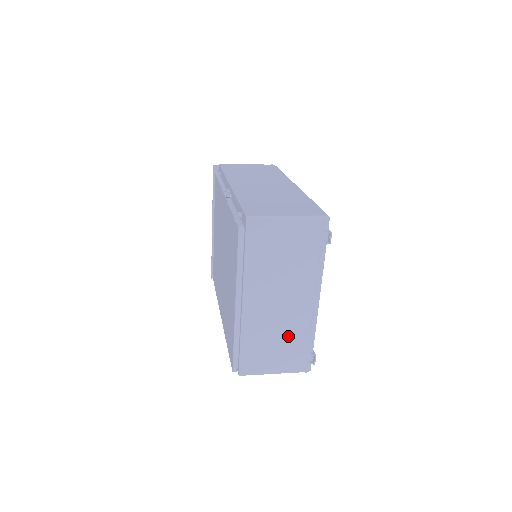
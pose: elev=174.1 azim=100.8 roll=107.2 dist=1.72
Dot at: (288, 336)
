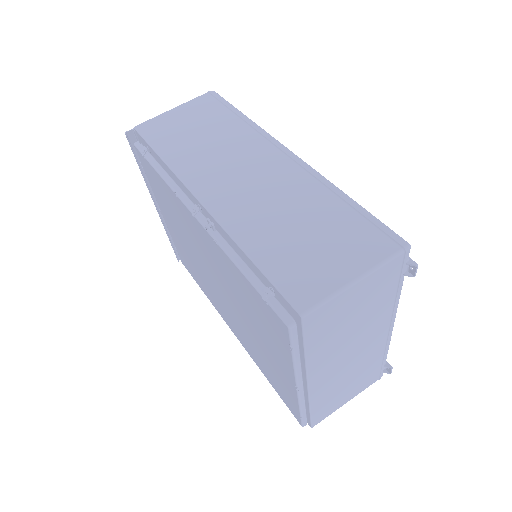
Dot at: (361, 371)
